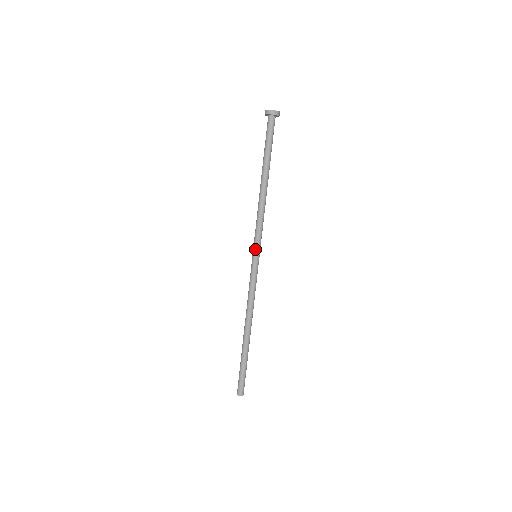
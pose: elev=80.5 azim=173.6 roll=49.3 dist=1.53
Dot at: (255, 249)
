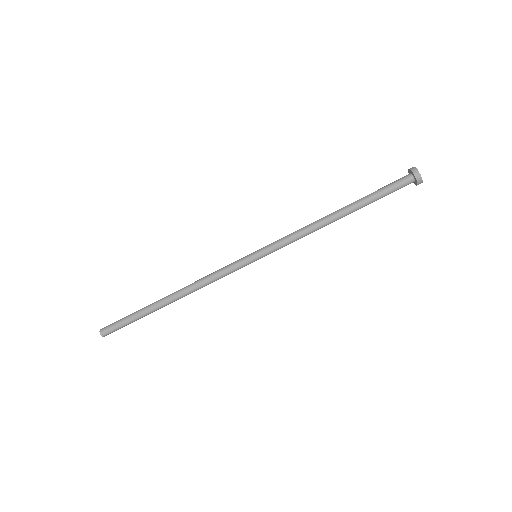
Dot at: (264, 253)
